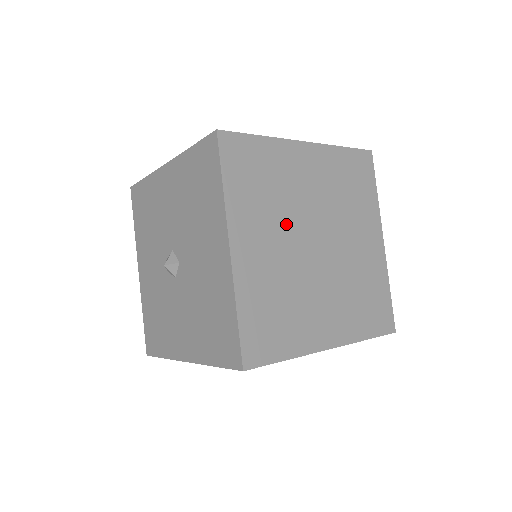
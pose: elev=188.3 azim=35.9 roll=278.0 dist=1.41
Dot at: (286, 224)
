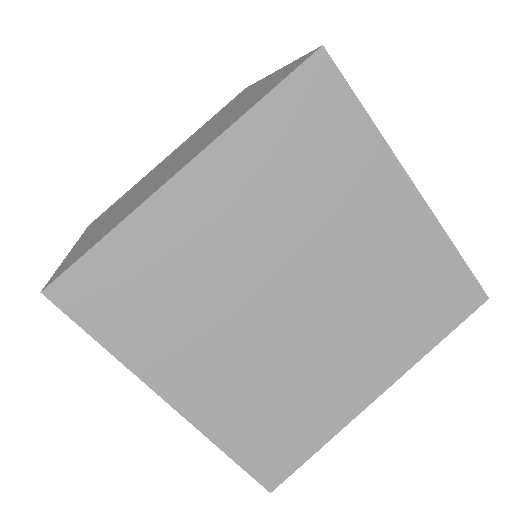
Dot at: (228, 314)
